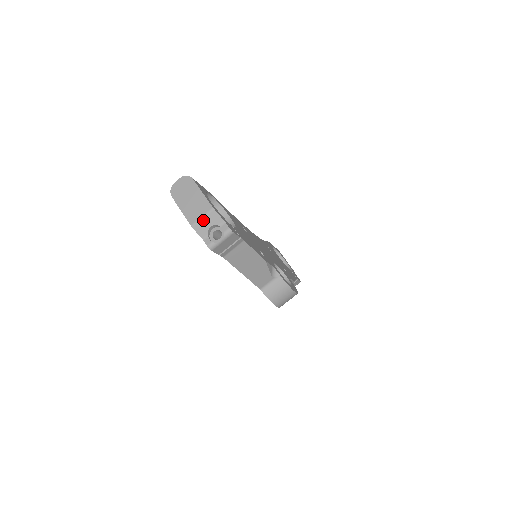
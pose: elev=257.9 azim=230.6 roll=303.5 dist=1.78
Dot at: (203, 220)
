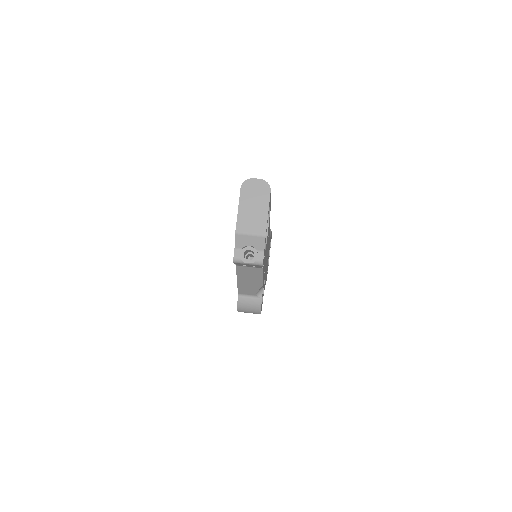
Dot at: (249, 236)
